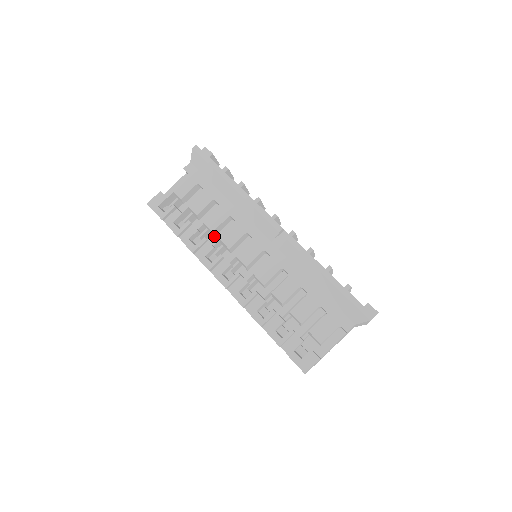
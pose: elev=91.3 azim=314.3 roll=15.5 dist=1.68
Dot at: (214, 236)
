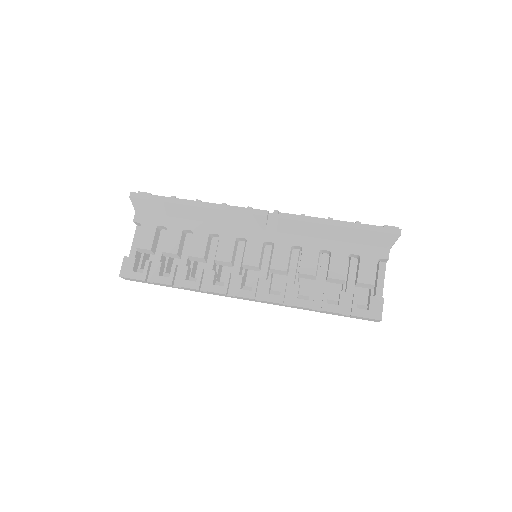
Dot at: occluded
